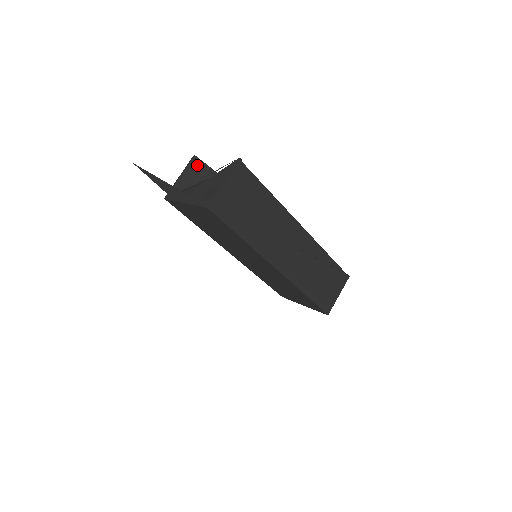
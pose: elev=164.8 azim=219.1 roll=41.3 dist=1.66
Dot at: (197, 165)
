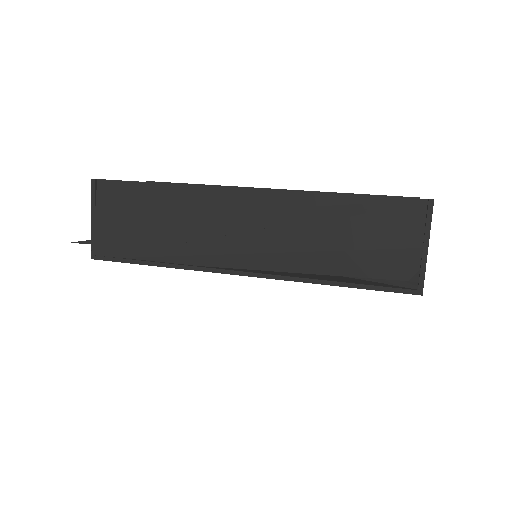
Dot at: occluded
